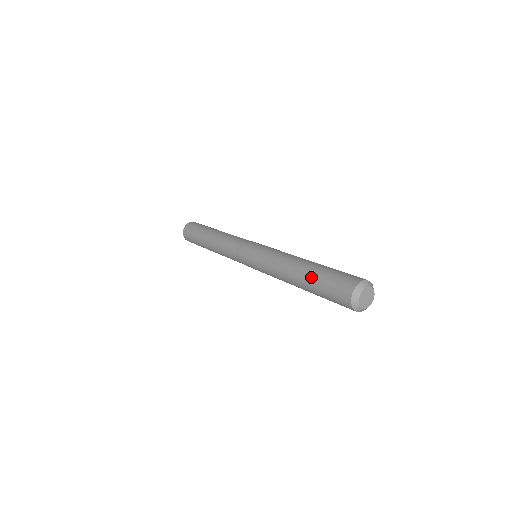
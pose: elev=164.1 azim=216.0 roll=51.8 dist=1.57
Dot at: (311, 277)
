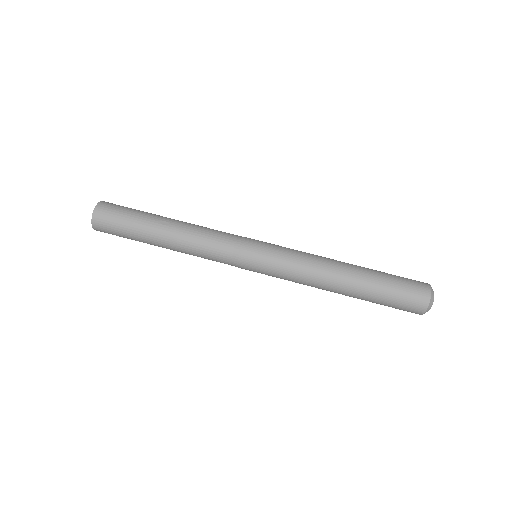
Dot at: (371, 289)
